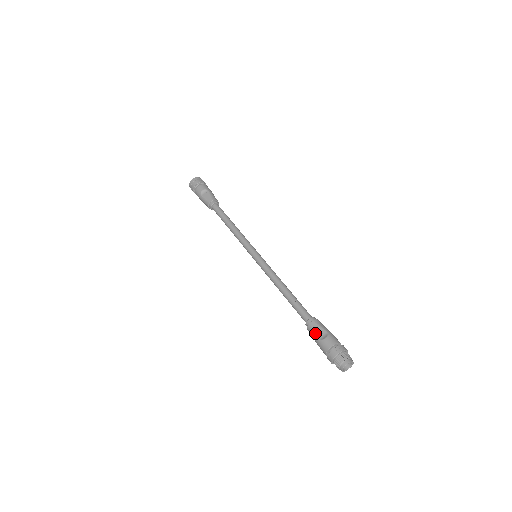
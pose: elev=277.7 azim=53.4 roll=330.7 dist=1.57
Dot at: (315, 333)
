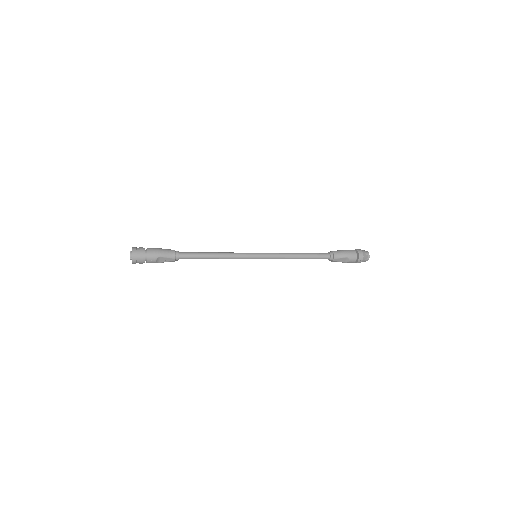
Dot at: occluded
